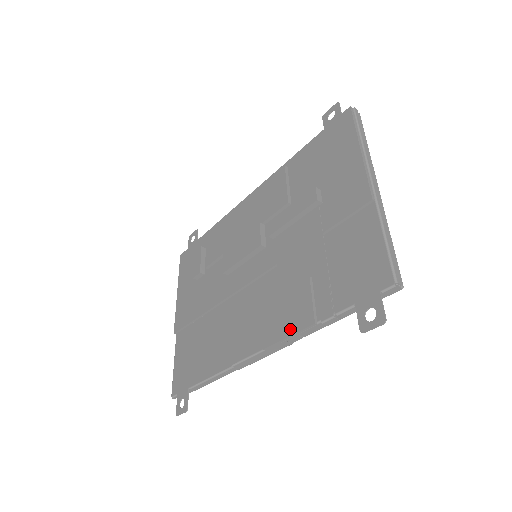
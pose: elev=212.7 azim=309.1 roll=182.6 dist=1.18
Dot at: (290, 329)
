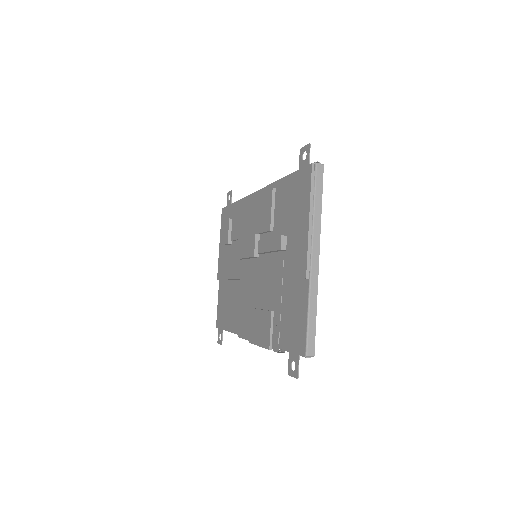
Dot at: (260, 342)
